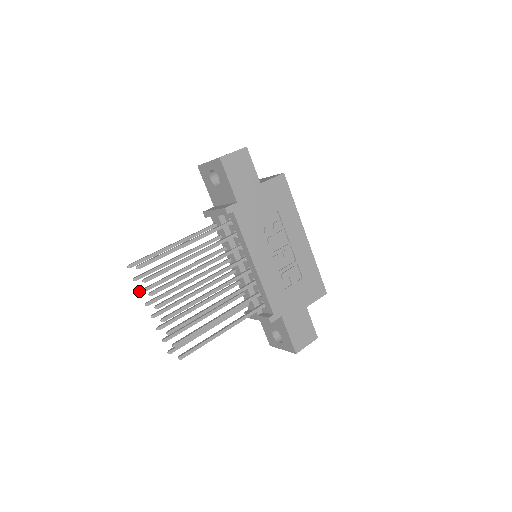
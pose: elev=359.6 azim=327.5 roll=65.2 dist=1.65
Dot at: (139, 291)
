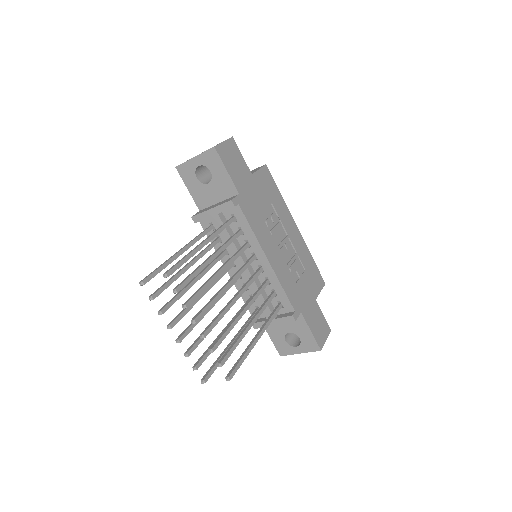
Dot at: (158, 312)
